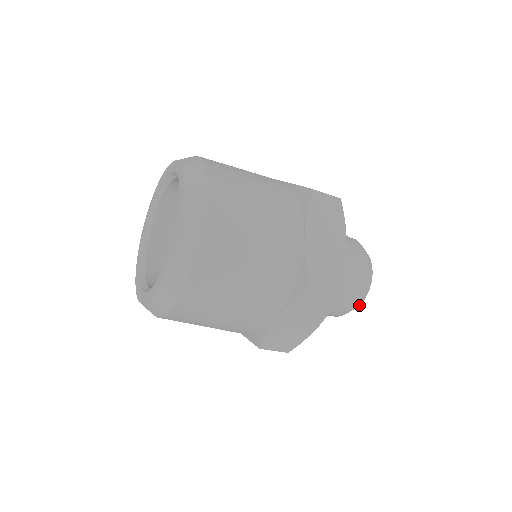
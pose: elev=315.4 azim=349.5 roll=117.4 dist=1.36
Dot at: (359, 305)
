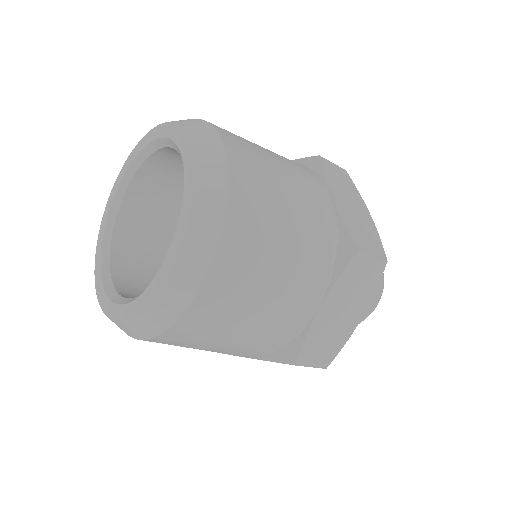
Dot at: (376, 306)
